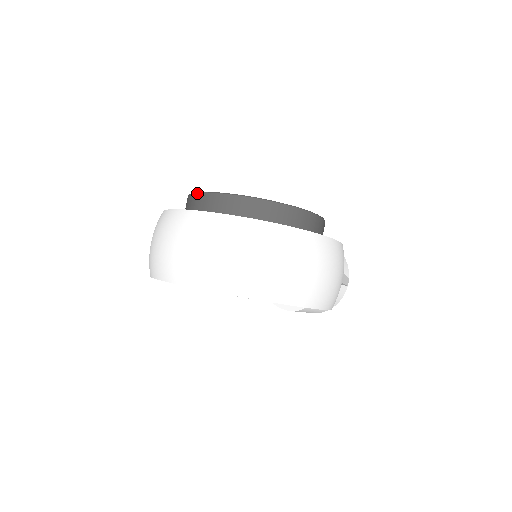
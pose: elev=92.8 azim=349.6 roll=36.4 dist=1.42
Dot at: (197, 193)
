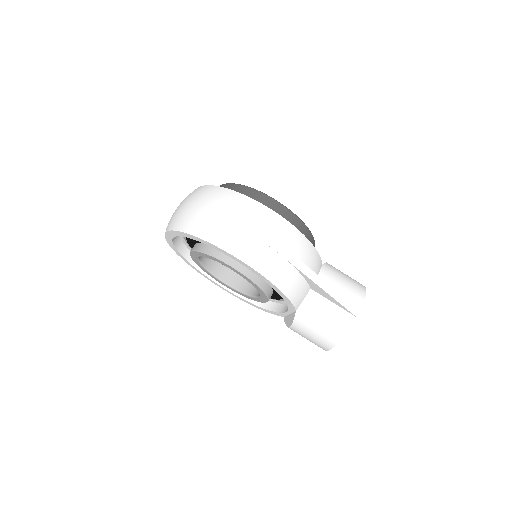
Dot at: occluded
